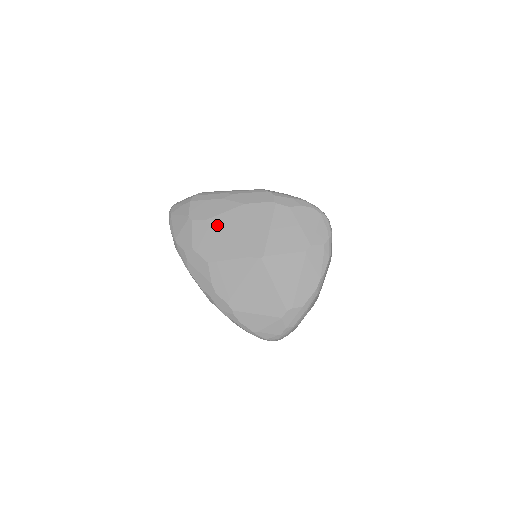
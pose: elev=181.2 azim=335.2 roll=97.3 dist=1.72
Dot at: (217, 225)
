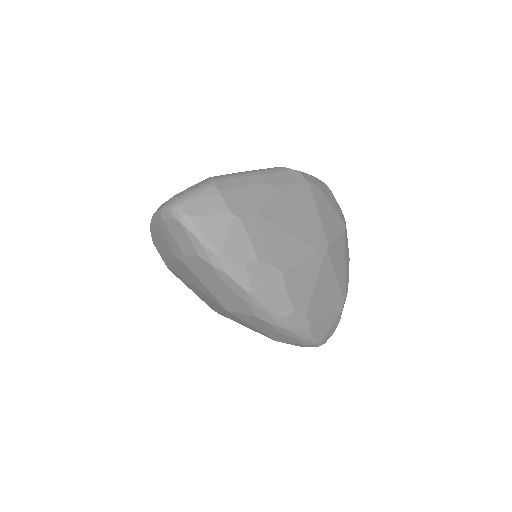
Dot at: (273, 219)
